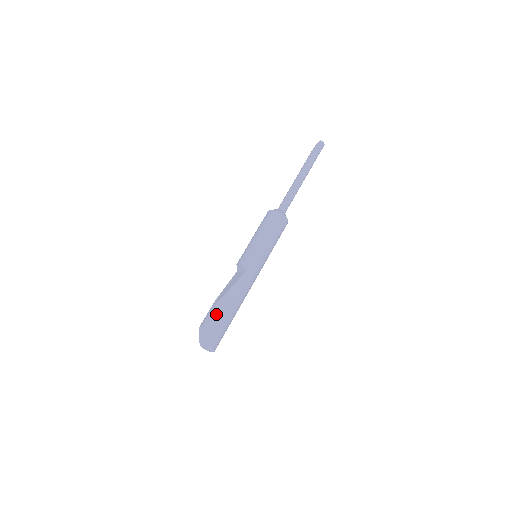
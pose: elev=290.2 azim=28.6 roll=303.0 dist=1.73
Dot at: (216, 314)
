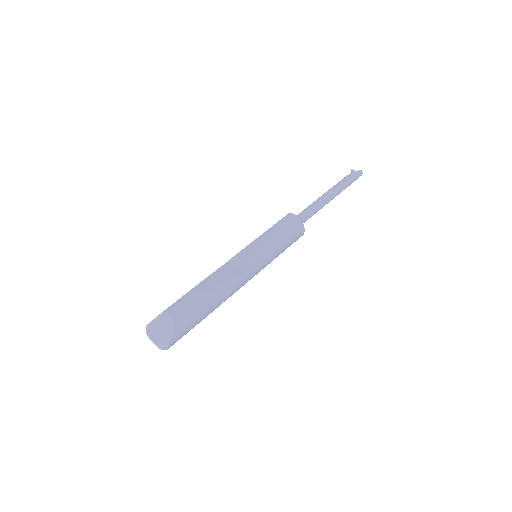
Dot at: (195, 308)
